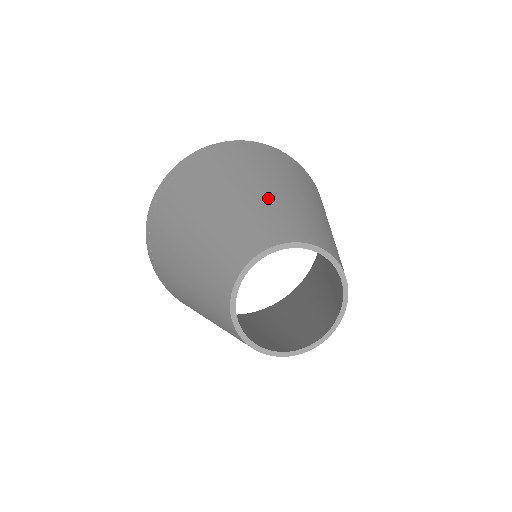
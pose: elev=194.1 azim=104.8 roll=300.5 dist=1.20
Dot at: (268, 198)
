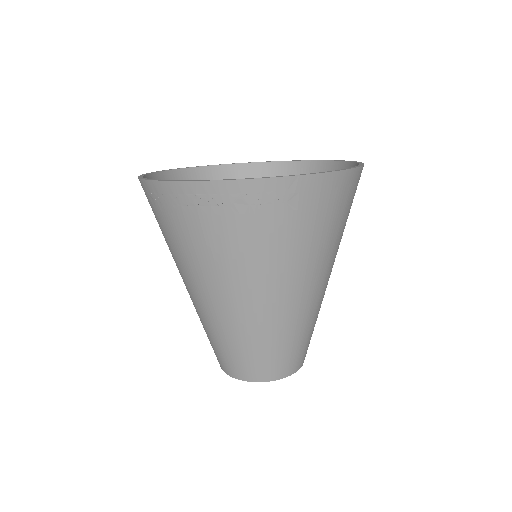
Dot at: (318, 310)
